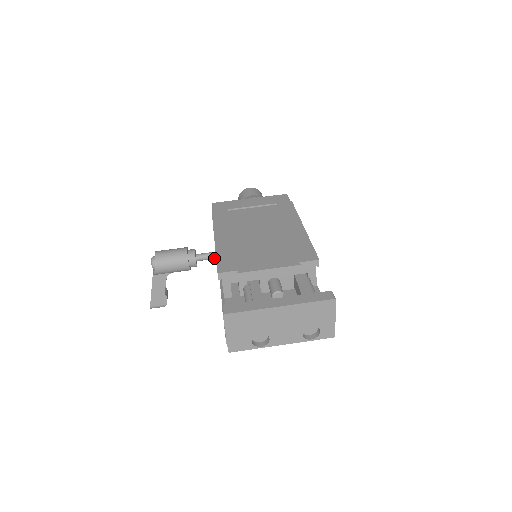
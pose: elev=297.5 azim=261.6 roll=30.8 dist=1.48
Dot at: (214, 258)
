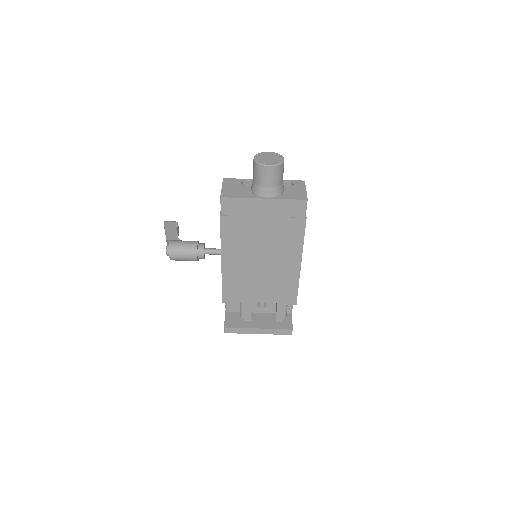
Dot at: (220, 253)
